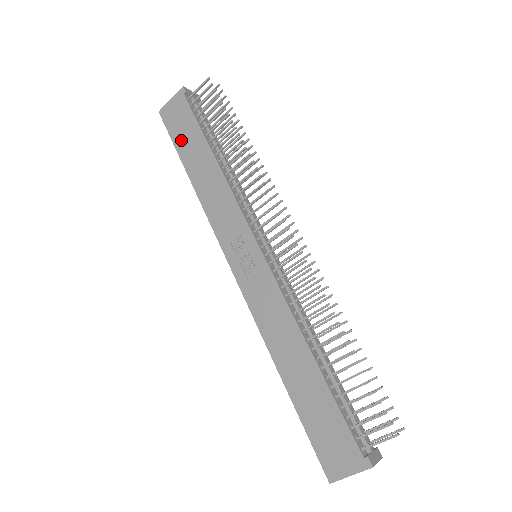
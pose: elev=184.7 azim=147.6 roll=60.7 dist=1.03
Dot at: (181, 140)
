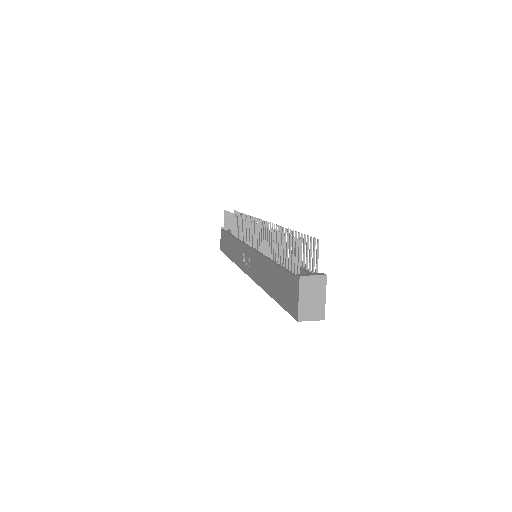
Dot at: (225, 249)
